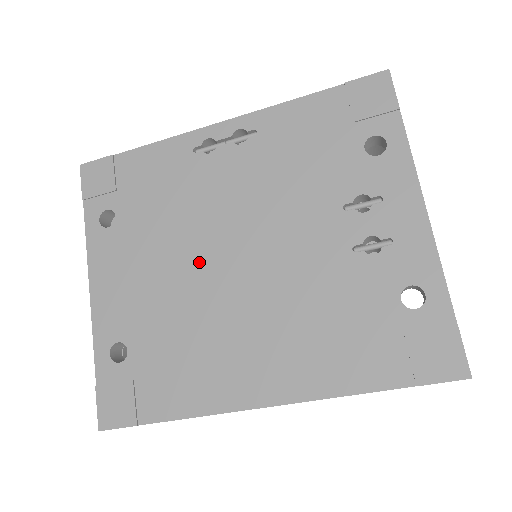
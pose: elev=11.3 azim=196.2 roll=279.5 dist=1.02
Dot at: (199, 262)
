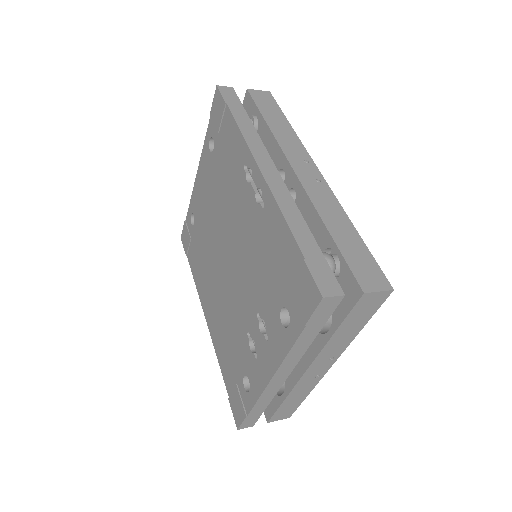
Dot at: (219, 232)
